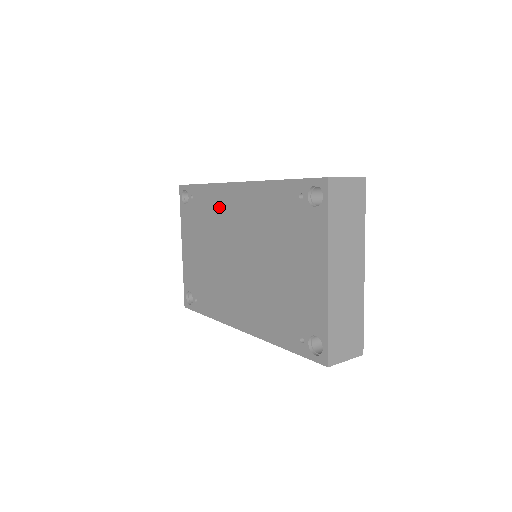
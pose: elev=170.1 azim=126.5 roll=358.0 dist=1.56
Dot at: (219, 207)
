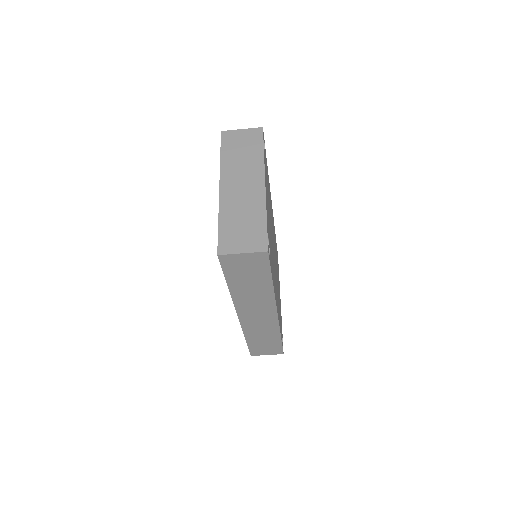
Dot at: occluded
